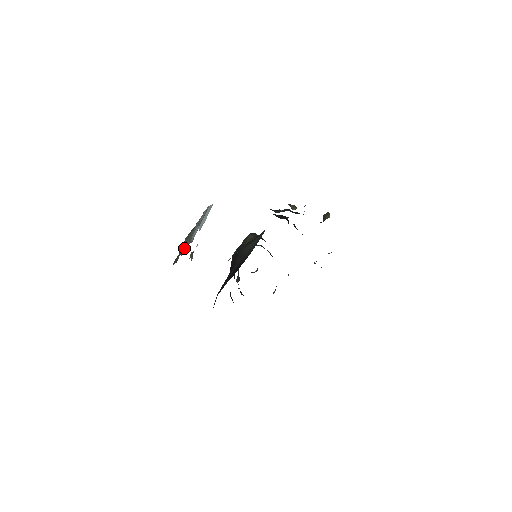
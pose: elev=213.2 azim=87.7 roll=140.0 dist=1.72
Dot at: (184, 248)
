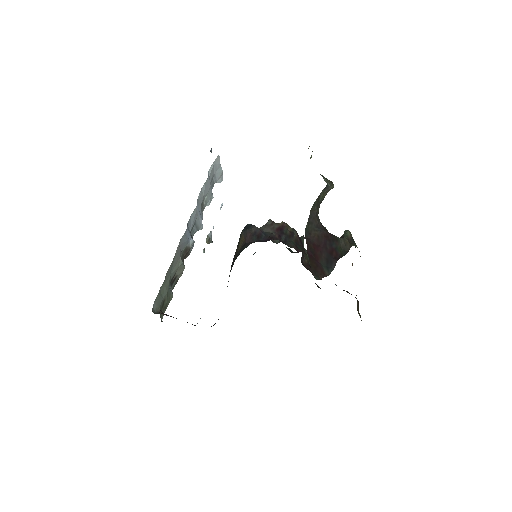
Dot at: (178, 273)
